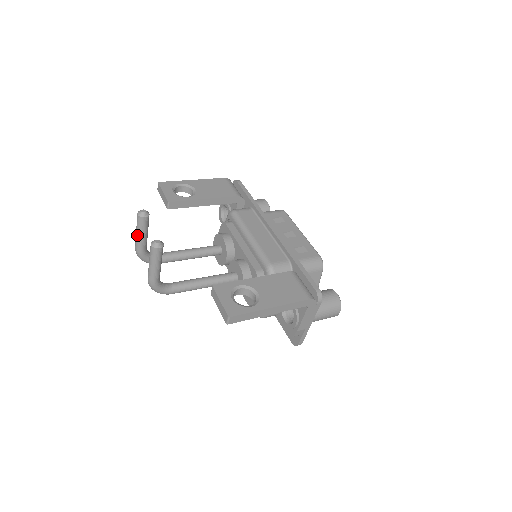
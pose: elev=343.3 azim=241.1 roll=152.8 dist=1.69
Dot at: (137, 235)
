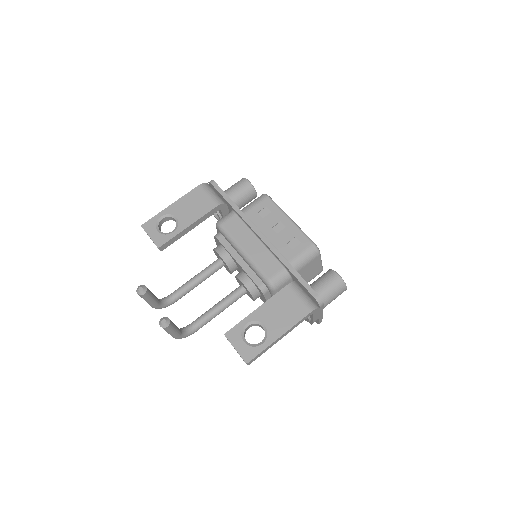
Dot at: occluded
